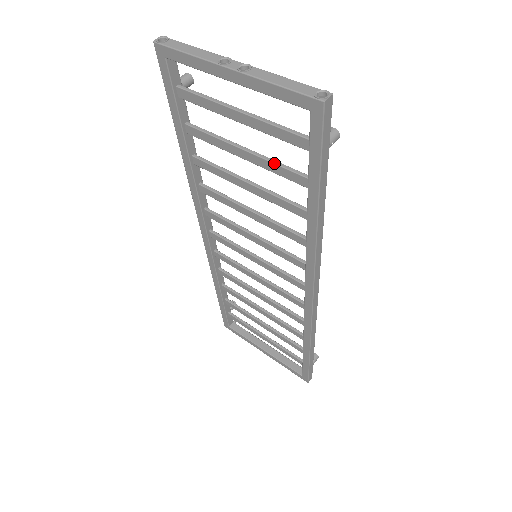
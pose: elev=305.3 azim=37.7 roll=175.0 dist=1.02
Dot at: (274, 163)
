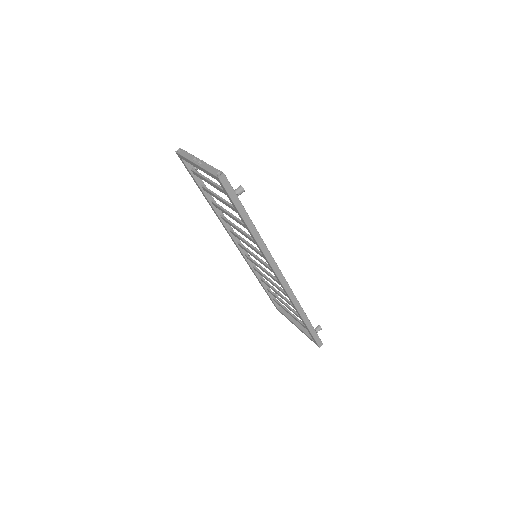
Dot at: (228, 204)
